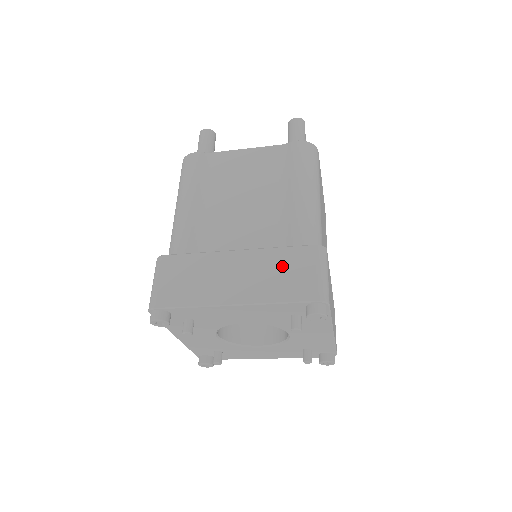
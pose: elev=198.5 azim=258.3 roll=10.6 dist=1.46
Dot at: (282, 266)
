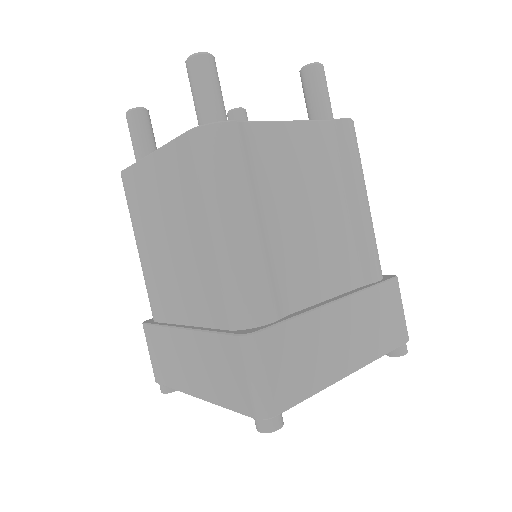
Dot at: (378, 311)
